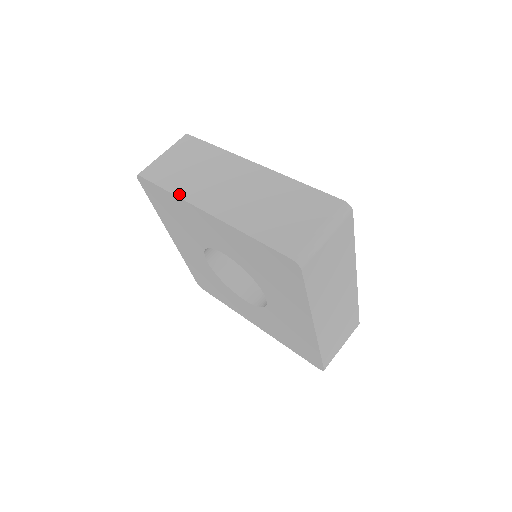
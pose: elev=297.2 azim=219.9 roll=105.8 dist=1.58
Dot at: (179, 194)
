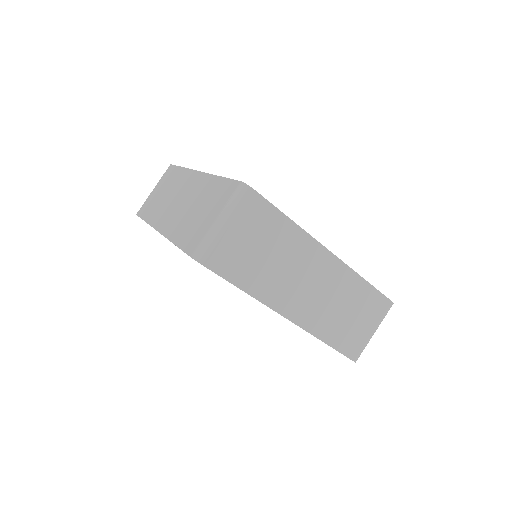
Dot at: (150, 222)
